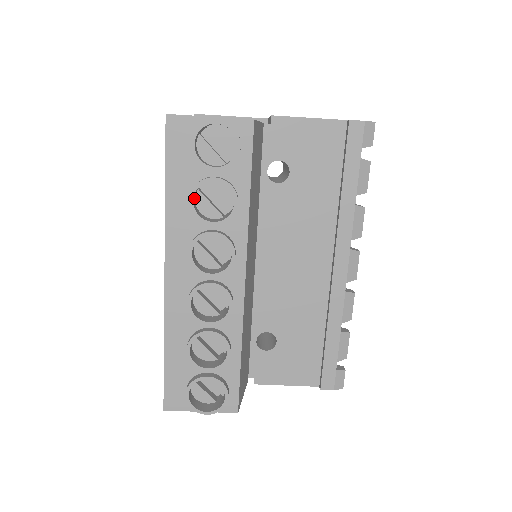
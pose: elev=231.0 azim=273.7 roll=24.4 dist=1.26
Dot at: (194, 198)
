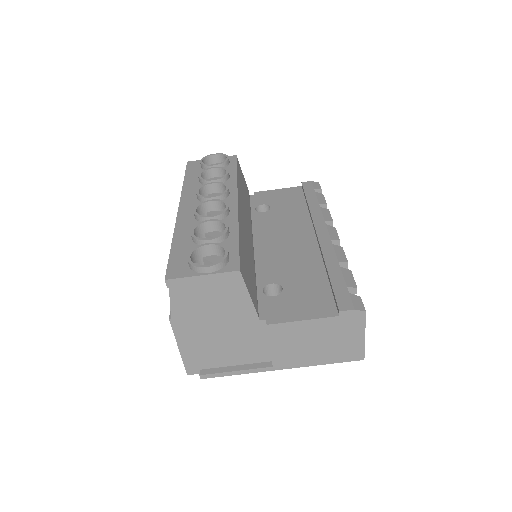
Dot at: occluded
